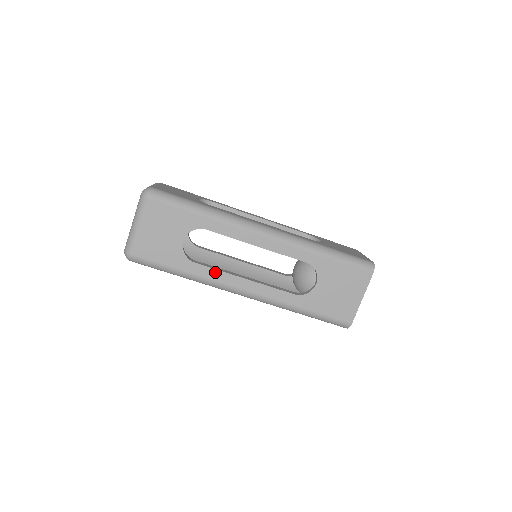
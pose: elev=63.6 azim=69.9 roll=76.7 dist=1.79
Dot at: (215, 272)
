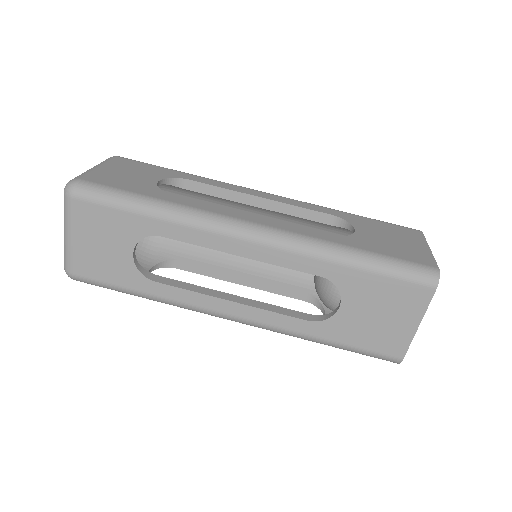
Dot at: (186, 293)
